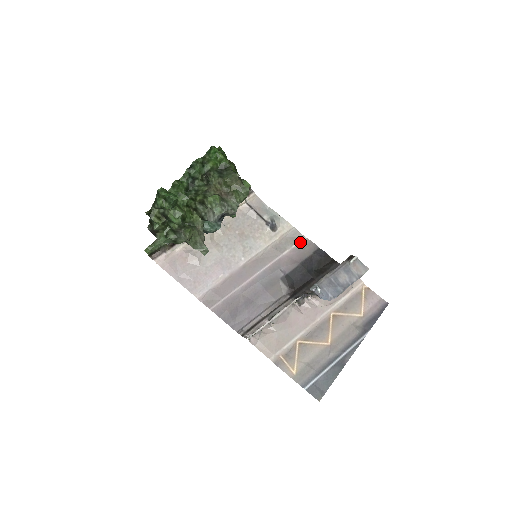
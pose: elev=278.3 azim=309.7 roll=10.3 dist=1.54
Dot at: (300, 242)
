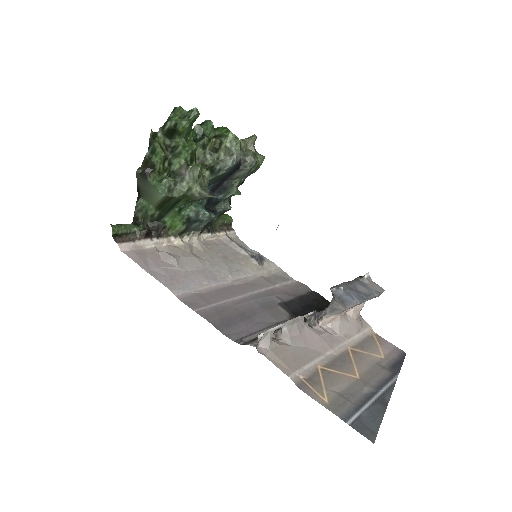
Dot at: (291, 282)
